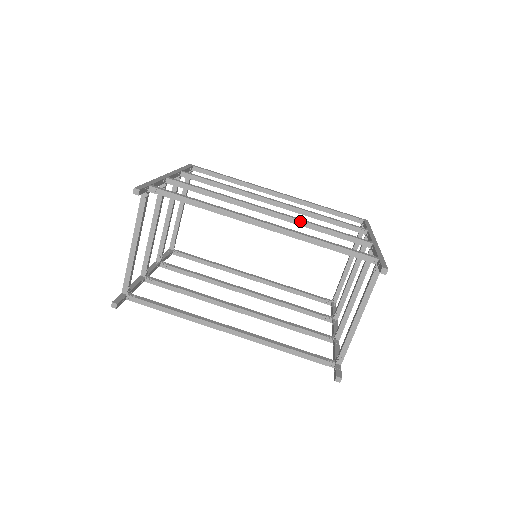
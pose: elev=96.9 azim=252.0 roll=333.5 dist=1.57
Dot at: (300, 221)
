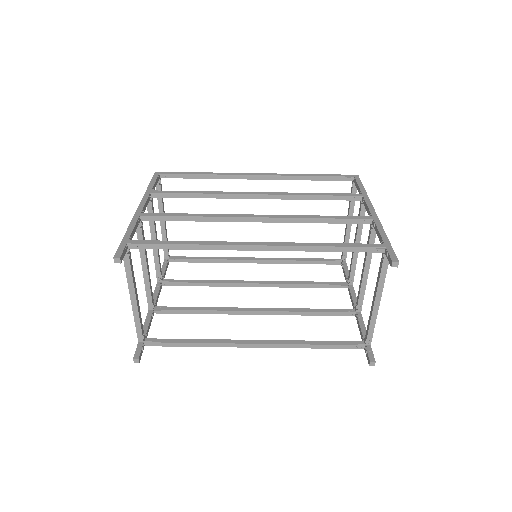
Dot at: (292, 219)
